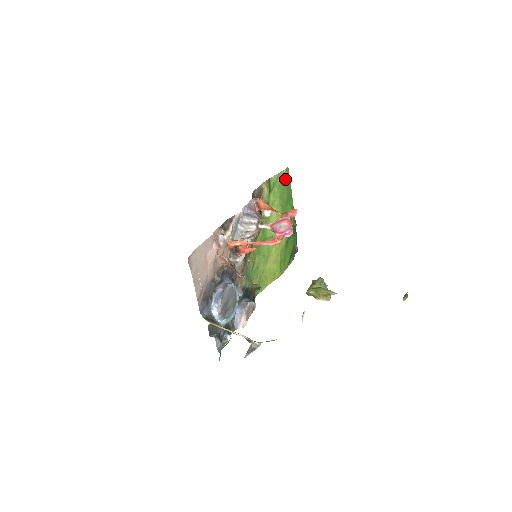
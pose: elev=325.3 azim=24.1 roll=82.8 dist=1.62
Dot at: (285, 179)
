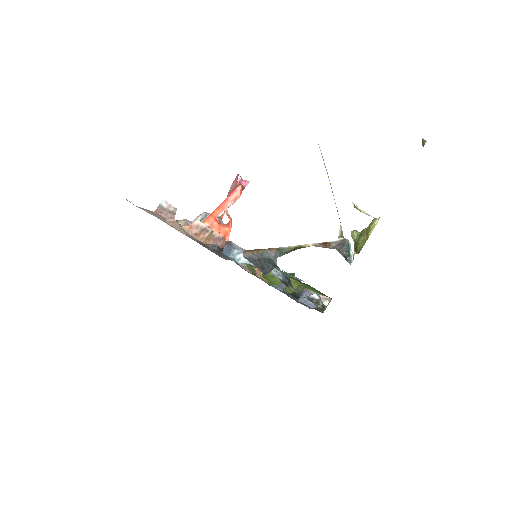
Dot at: occluded
